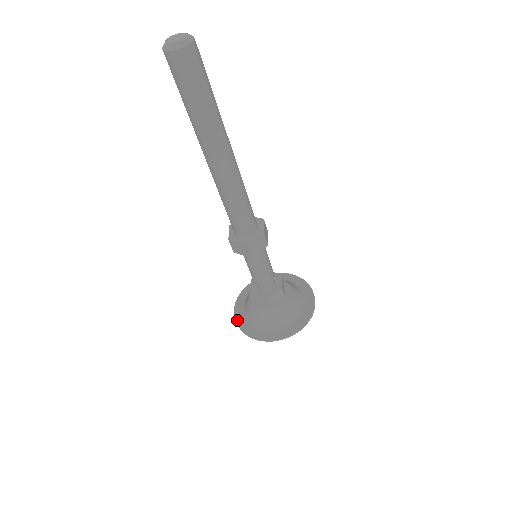
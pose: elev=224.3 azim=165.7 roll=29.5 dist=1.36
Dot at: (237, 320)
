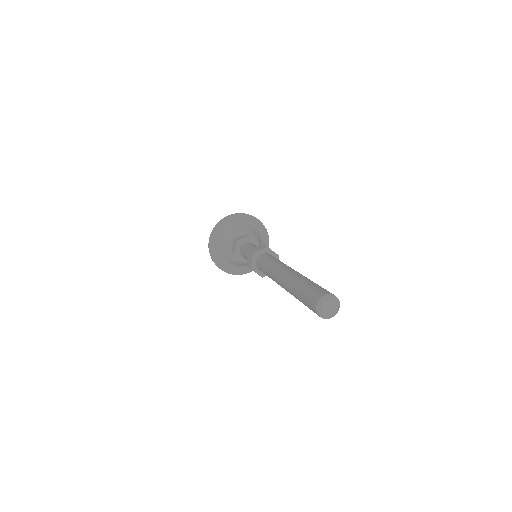
Dot at: (230, 273)
